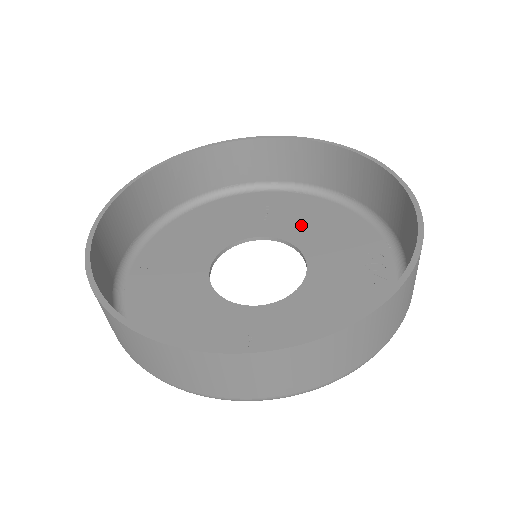
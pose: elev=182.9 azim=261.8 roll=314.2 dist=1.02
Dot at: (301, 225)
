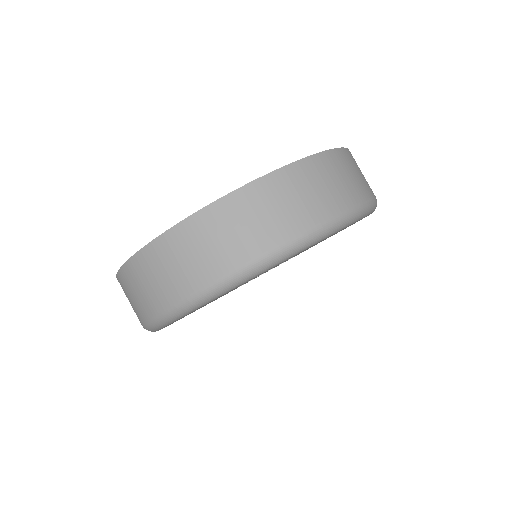
Dot at: occluded
